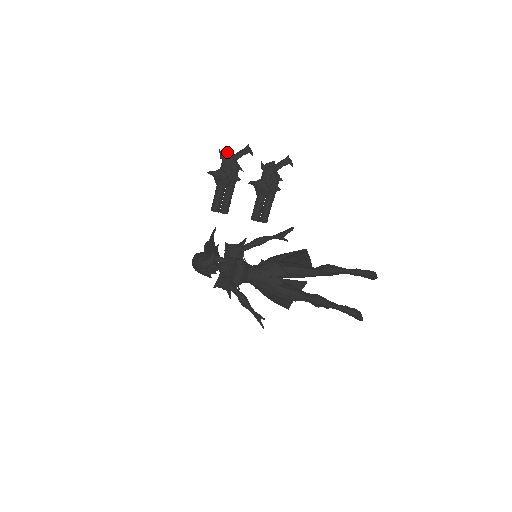
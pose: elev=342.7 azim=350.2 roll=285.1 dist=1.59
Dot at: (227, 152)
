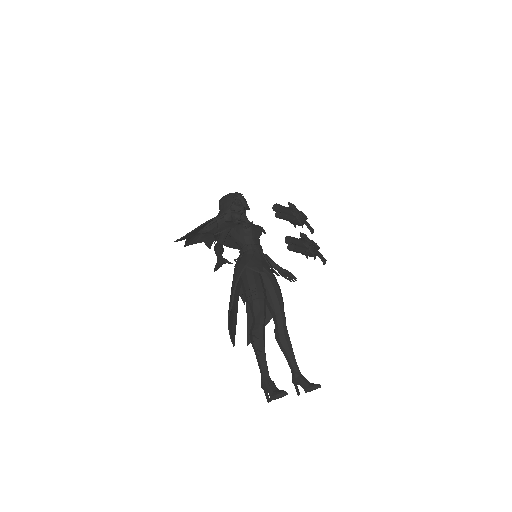
Dot at: (304, 215)
